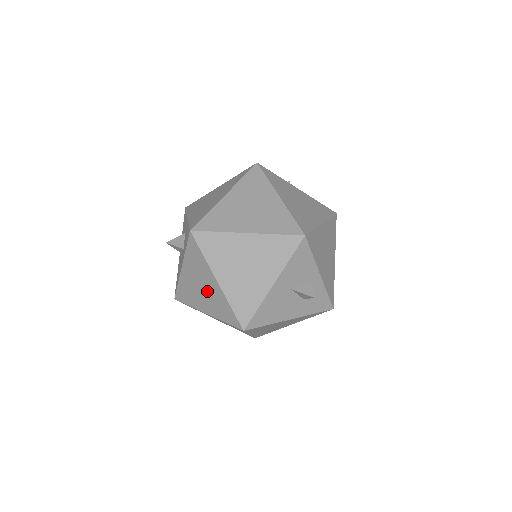
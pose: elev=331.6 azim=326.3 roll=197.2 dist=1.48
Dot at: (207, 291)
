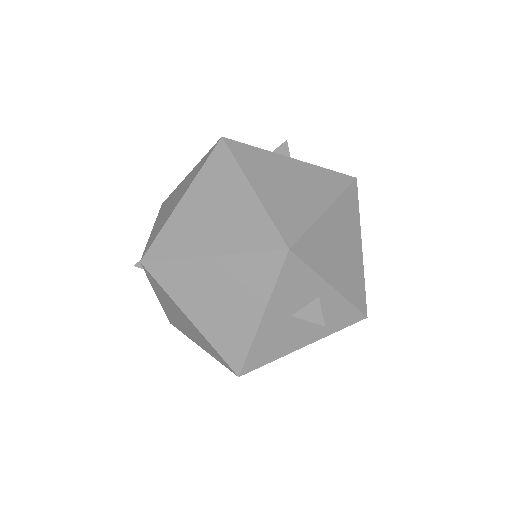
Dot at: (188, 327)
